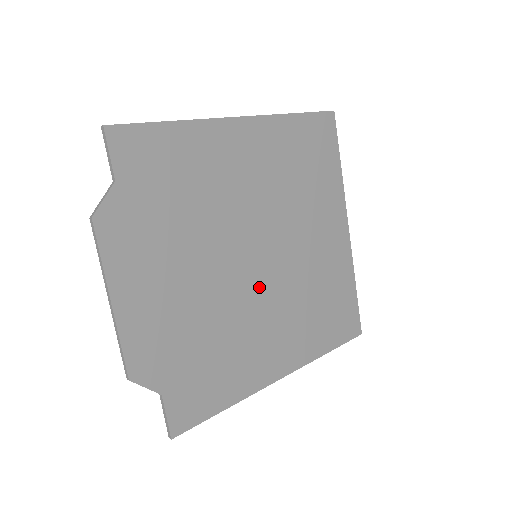
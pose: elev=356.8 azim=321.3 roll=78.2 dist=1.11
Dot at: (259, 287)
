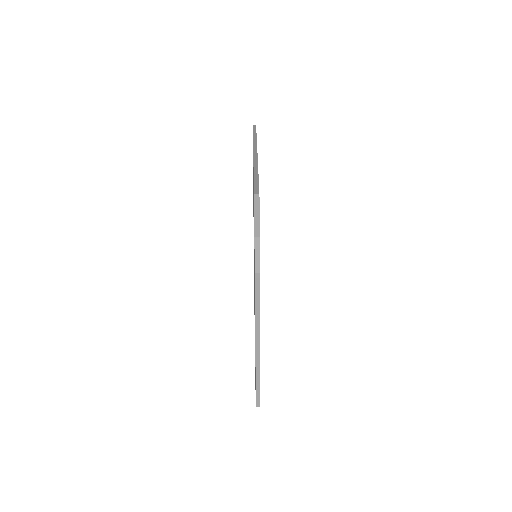
Dot at: occluded
